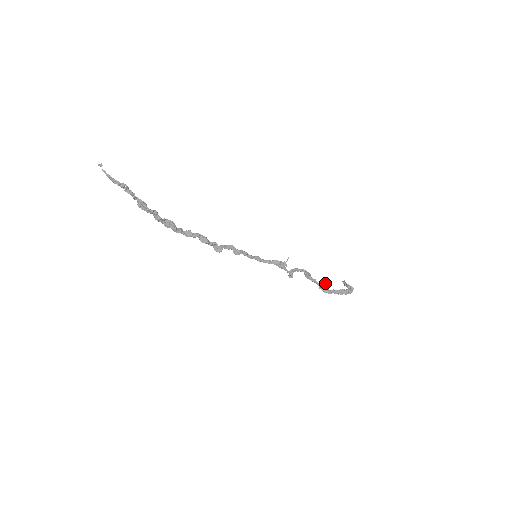
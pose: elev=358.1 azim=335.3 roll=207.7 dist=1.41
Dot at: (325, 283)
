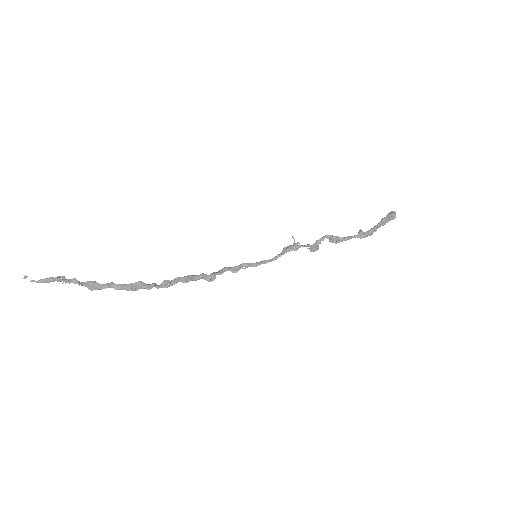
Dot at: (360, 230)
